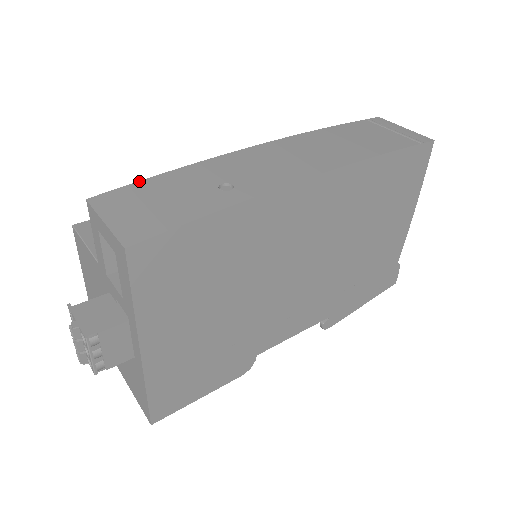
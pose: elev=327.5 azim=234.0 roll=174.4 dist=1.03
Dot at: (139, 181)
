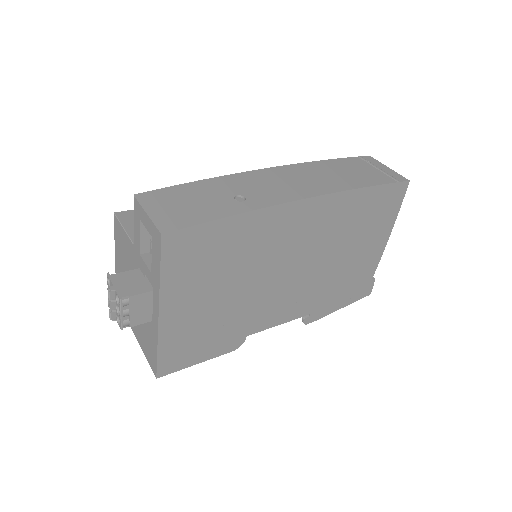
Dot at: (174, 186)
